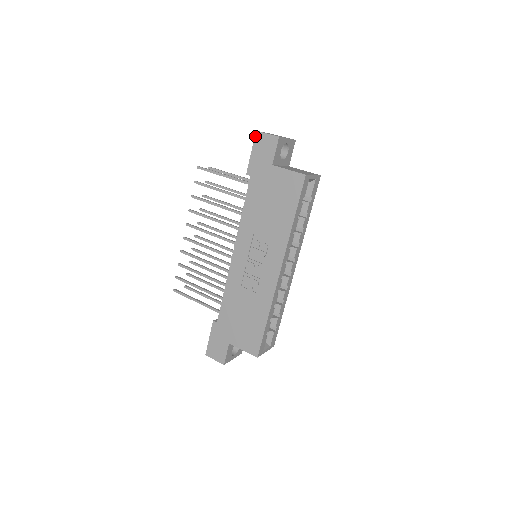
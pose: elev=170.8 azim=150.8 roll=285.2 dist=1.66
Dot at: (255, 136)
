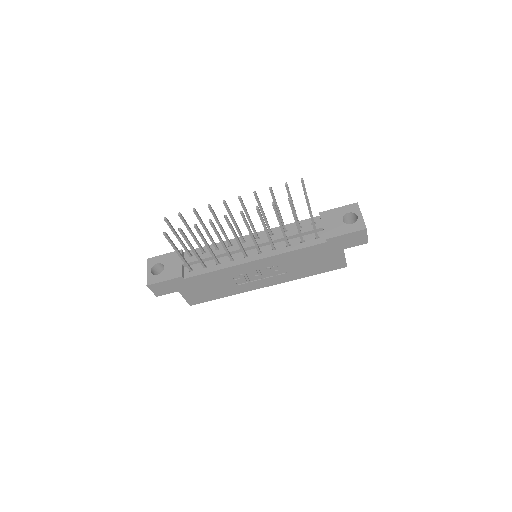
Dot at: (362, 230)
